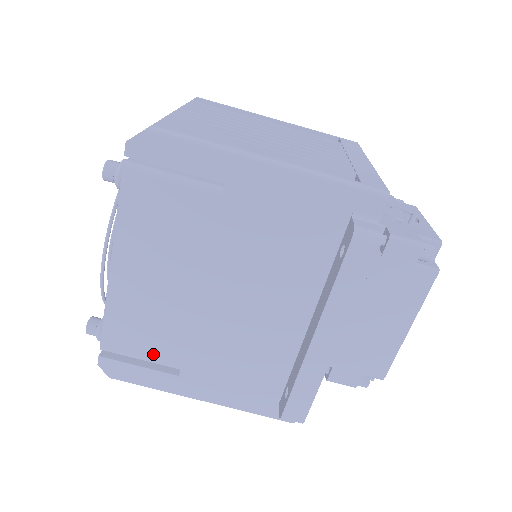
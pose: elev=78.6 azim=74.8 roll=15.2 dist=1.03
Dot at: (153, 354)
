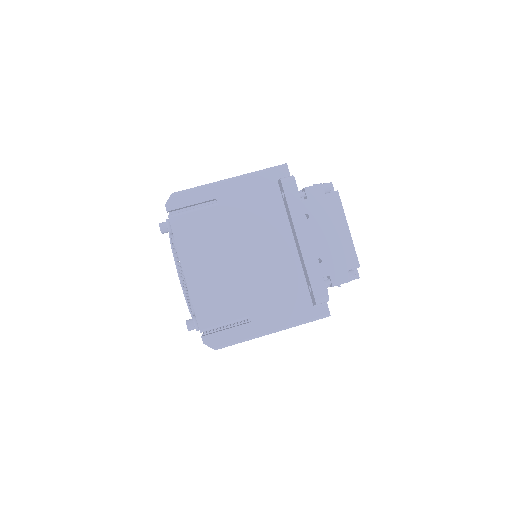
Dot at: (230, 316)
